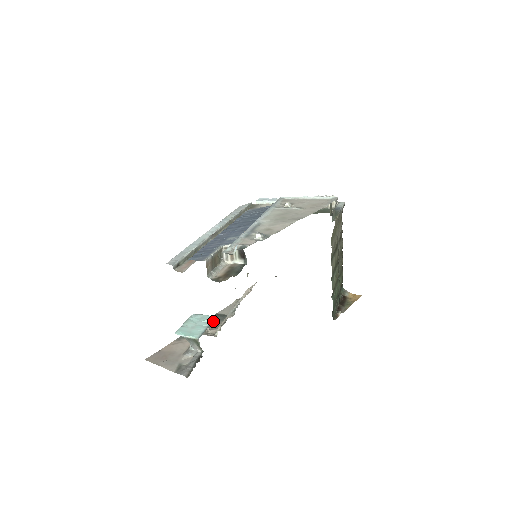
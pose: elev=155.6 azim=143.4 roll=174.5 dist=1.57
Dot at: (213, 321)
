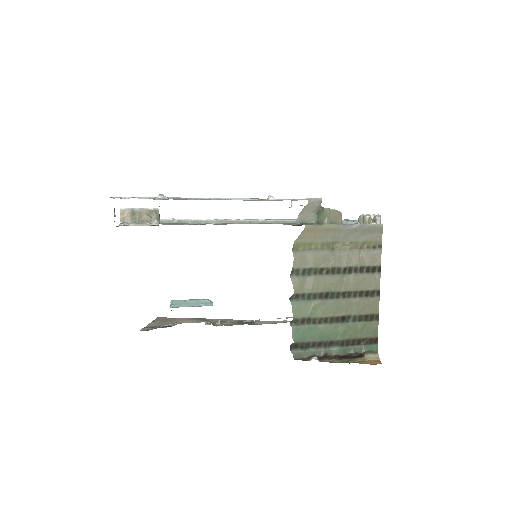
Dot at: (237, 321)
